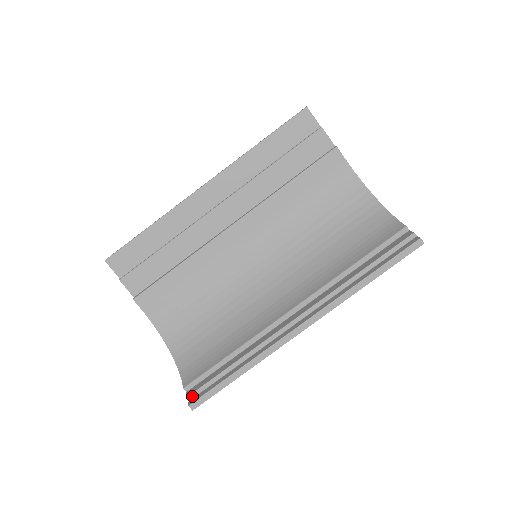
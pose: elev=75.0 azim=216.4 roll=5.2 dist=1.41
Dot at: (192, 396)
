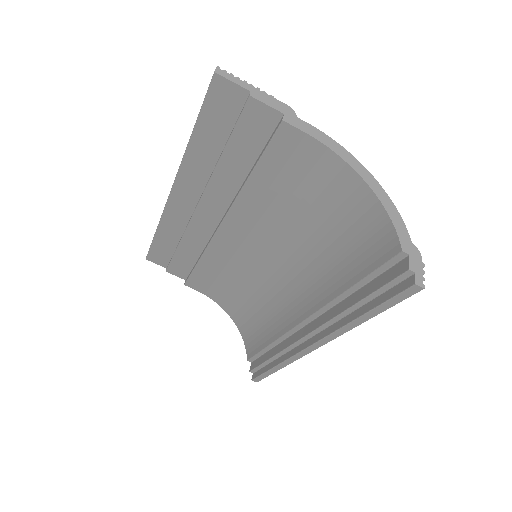
Dot at: (253, 371)
